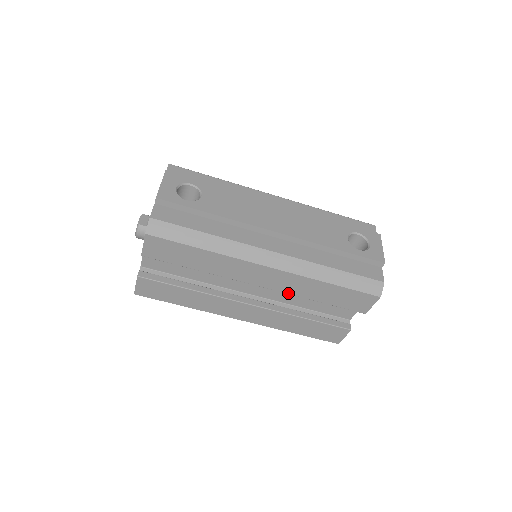
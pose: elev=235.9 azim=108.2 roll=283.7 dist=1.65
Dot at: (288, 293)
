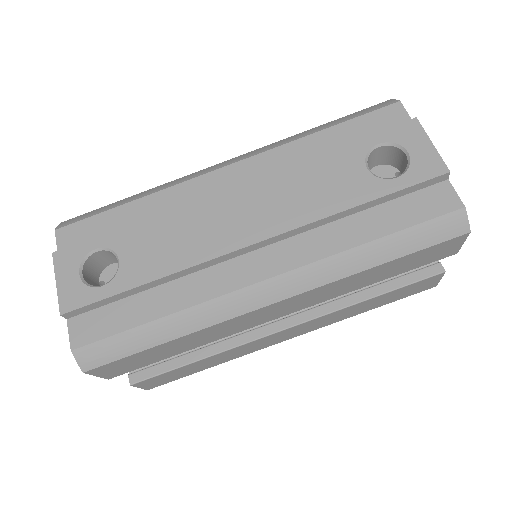
Dot at: (326, 300)
